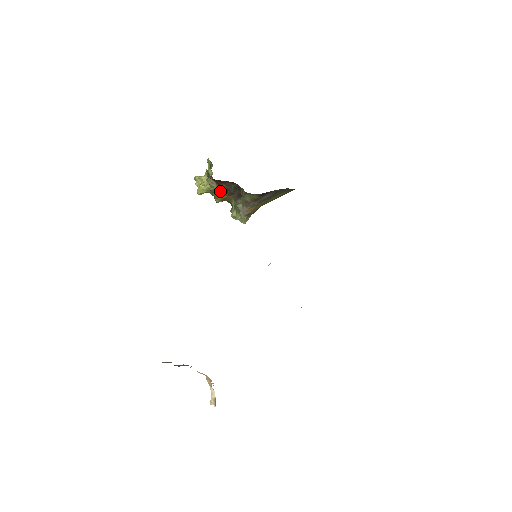
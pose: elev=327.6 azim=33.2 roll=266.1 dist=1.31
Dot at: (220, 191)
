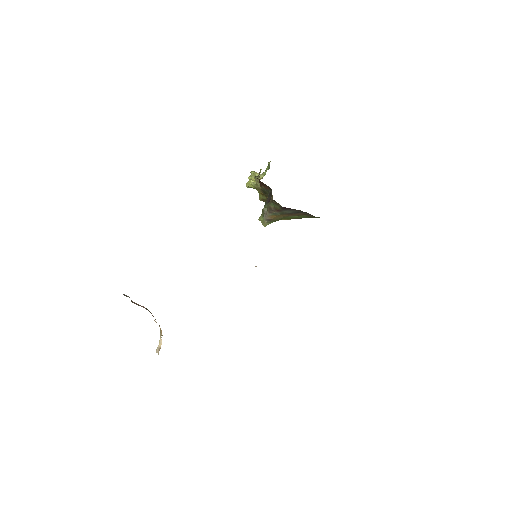
Dot at: (262, 191)
